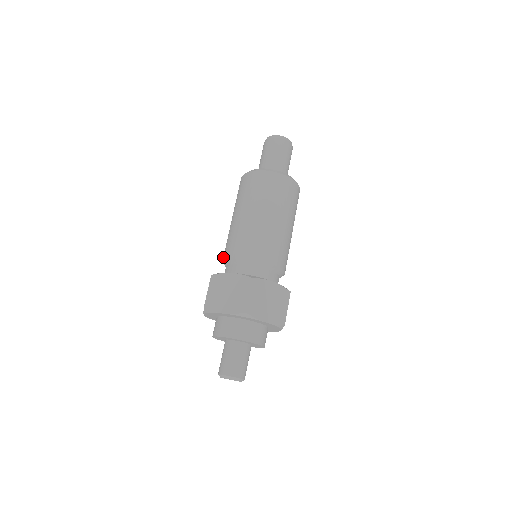
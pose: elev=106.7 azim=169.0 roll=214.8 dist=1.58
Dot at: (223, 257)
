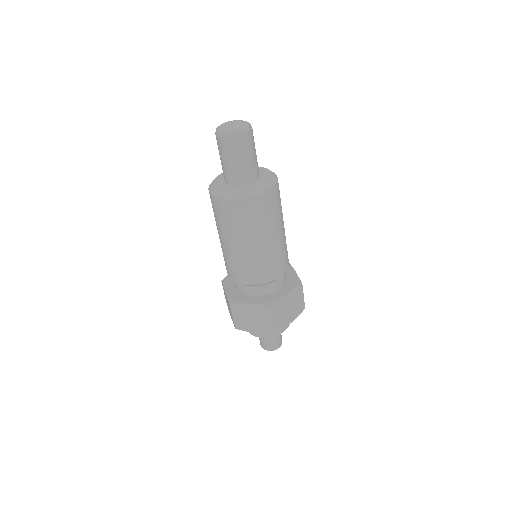
Dot at: (228, 275)
